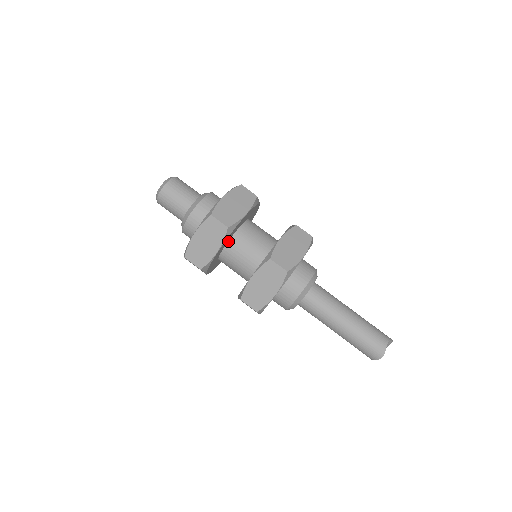
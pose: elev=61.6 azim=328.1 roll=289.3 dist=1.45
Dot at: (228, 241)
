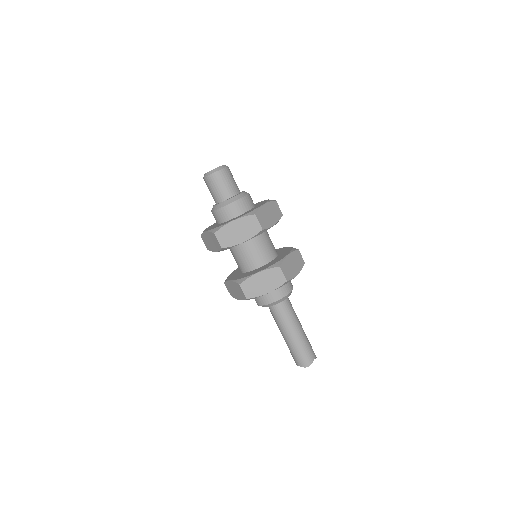
Dot at: occluded
